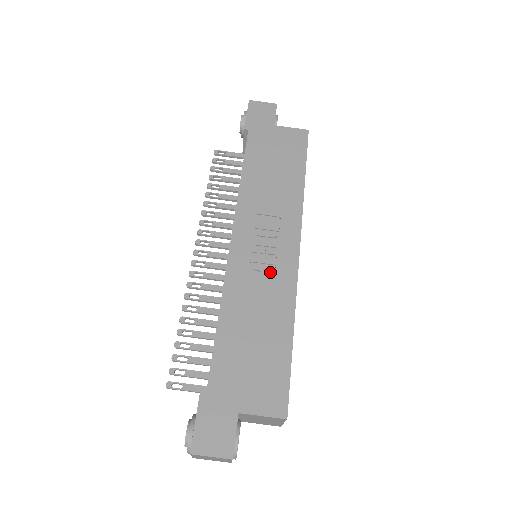
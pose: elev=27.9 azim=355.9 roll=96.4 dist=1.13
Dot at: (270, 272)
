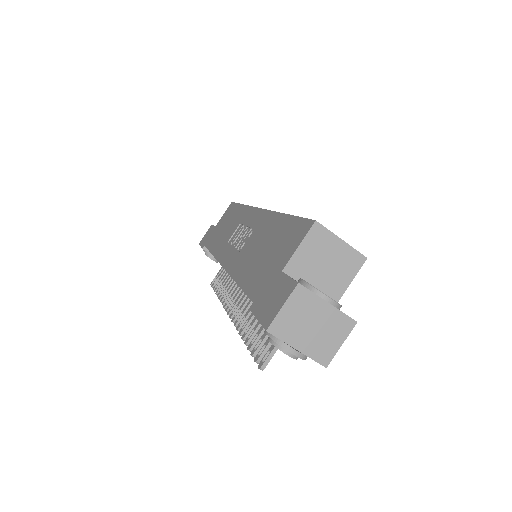
Dot at: (251, 234)
